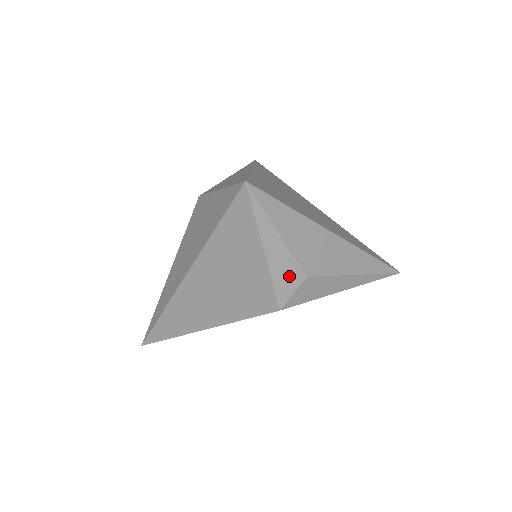
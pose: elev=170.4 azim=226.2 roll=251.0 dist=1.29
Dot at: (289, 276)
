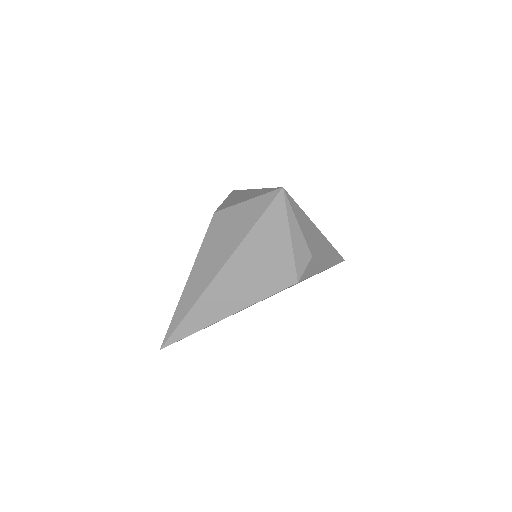
Dot at: (303, 256)
